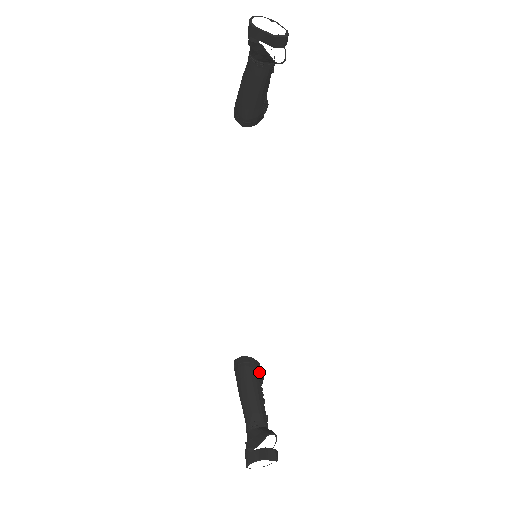
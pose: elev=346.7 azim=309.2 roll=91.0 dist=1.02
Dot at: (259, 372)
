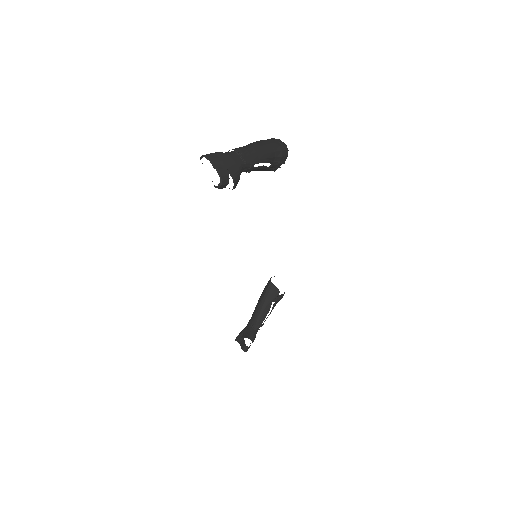
Dot at: (274, 298)
